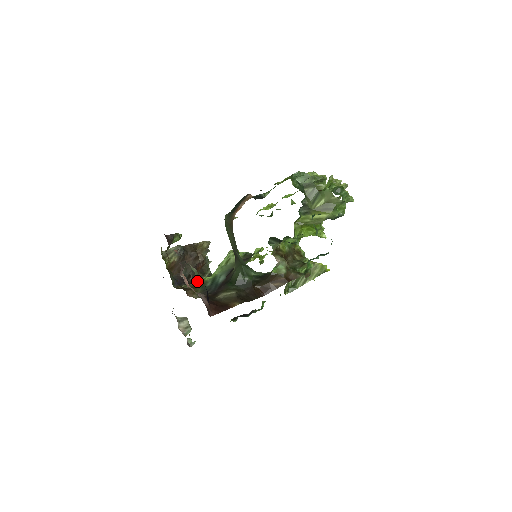
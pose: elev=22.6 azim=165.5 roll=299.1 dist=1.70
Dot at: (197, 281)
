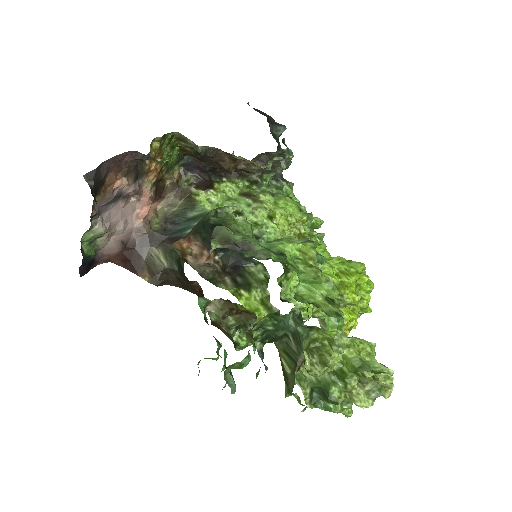
Dot at: (195, 194)
